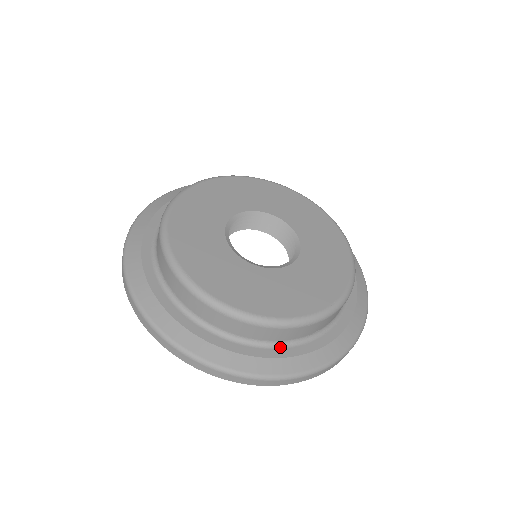
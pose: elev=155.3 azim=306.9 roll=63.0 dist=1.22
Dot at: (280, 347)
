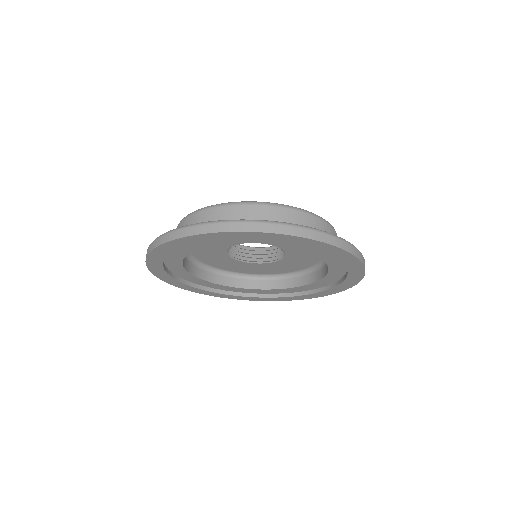
Dot at: occluded
